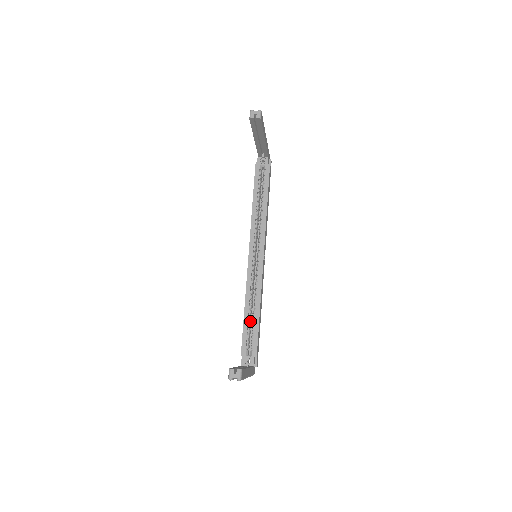
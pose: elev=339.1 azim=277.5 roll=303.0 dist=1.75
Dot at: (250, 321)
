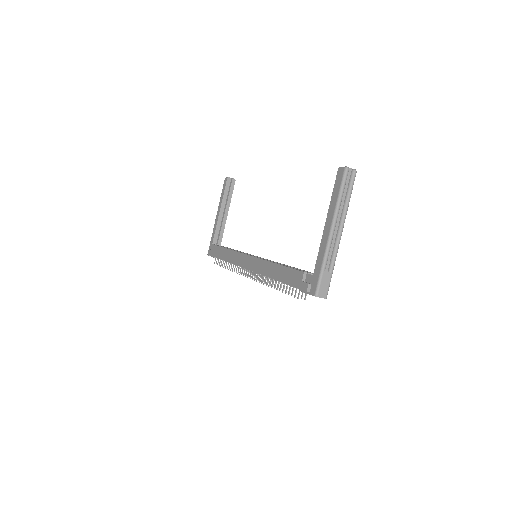
Dot at: occluded
